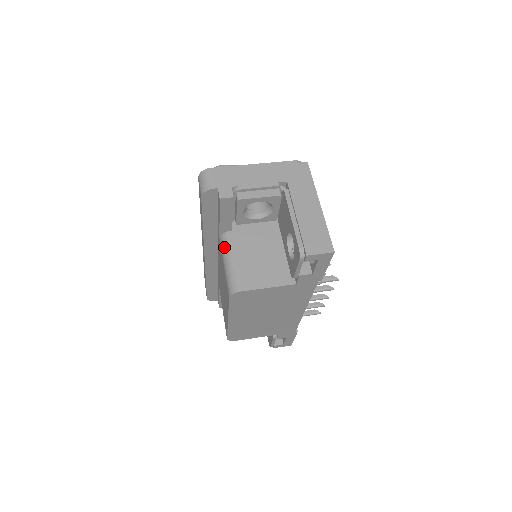
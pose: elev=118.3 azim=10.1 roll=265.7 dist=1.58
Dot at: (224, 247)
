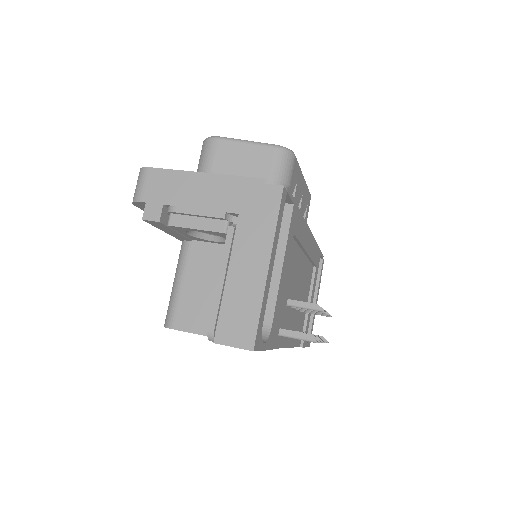
Dot at: (178, 260)
